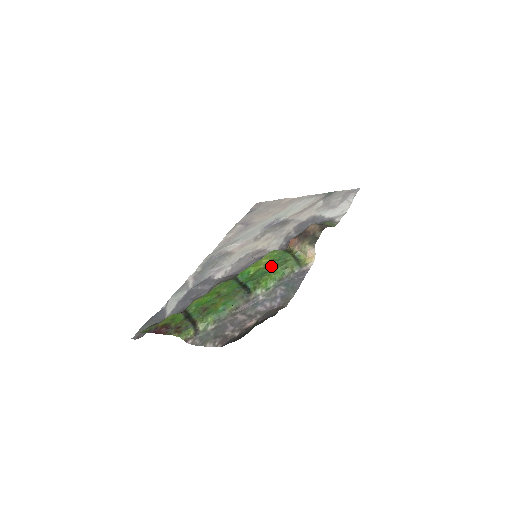
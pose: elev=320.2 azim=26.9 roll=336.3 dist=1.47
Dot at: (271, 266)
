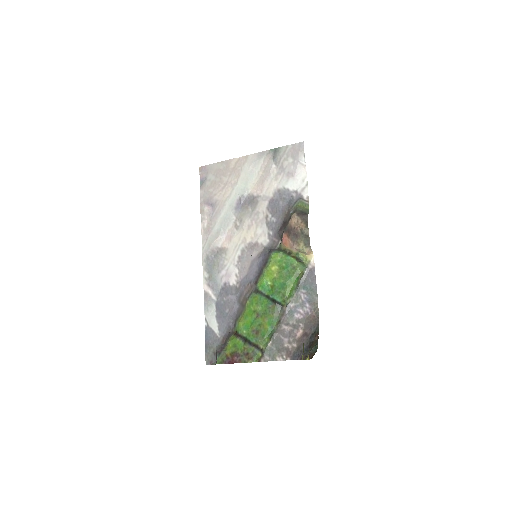
Dot at: (285, 276)
